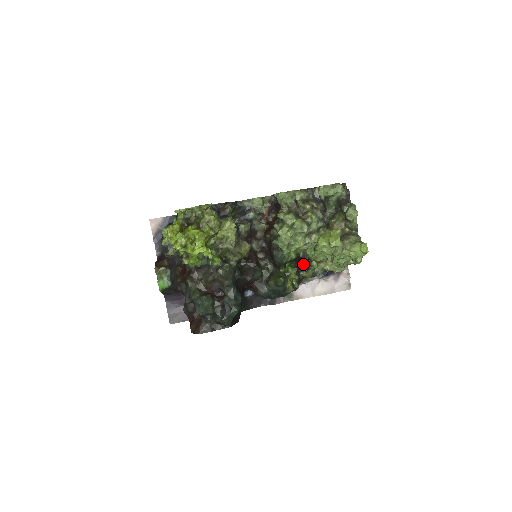
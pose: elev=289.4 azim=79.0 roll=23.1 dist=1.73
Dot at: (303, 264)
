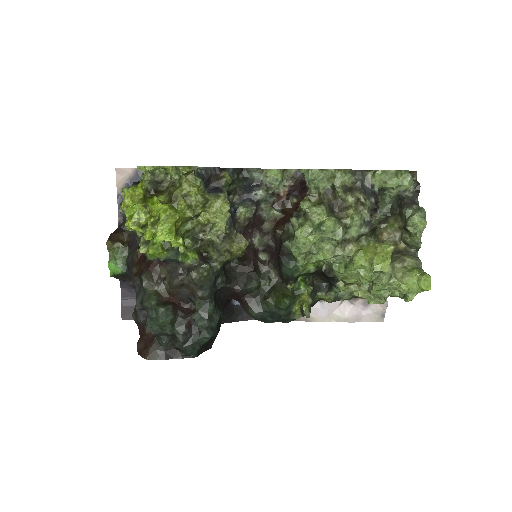
Dot at: (324, 280)
